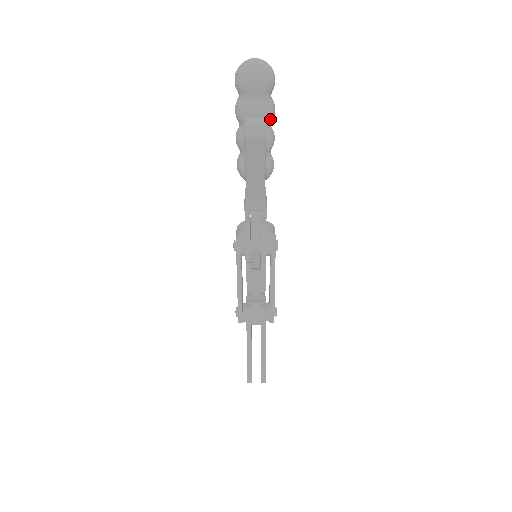
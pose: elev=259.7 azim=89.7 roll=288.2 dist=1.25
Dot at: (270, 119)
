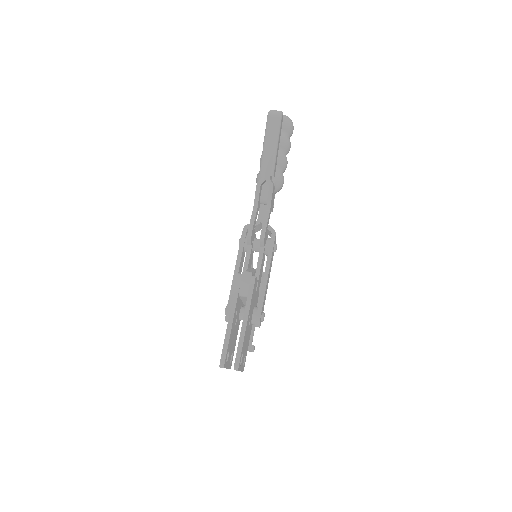
Dot at: (286, 147)
